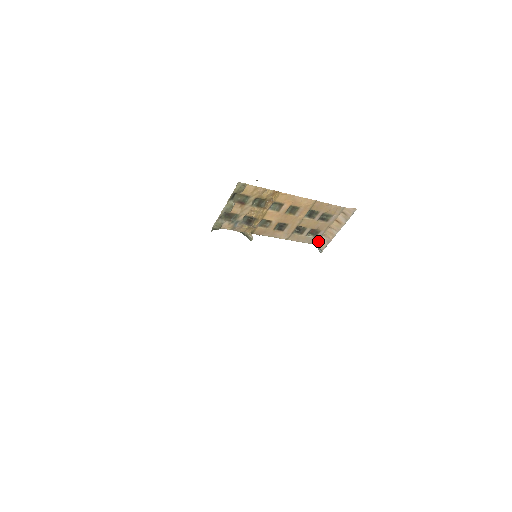
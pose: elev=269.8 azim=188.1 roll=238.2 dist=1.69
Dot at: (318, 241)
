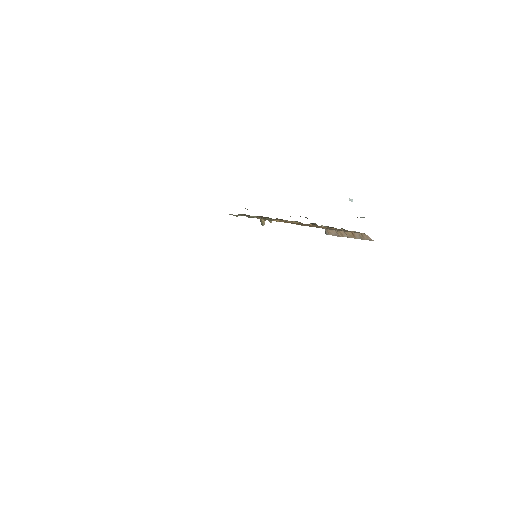
Dot at: (328, 229)
